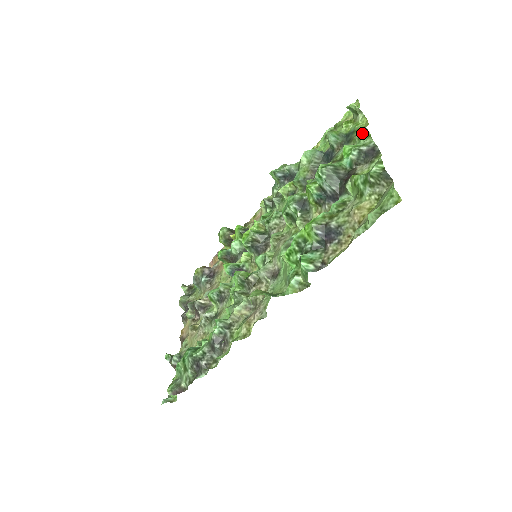
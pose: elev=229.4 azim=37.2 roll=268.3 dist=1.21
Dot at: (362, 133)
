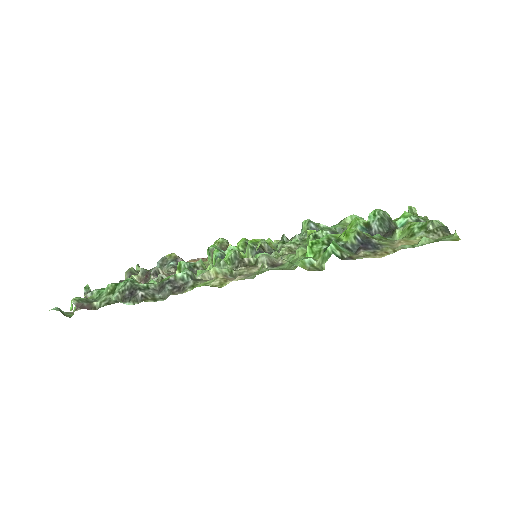
Dot at: occluded
